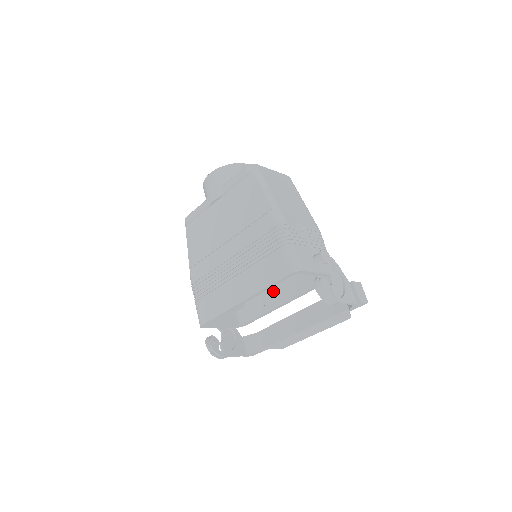
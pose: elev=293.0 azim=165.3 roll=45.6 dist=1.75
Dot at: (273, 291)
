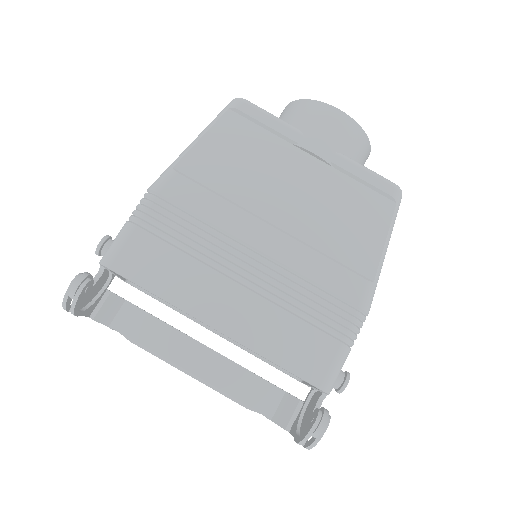
Dot at: occluded
